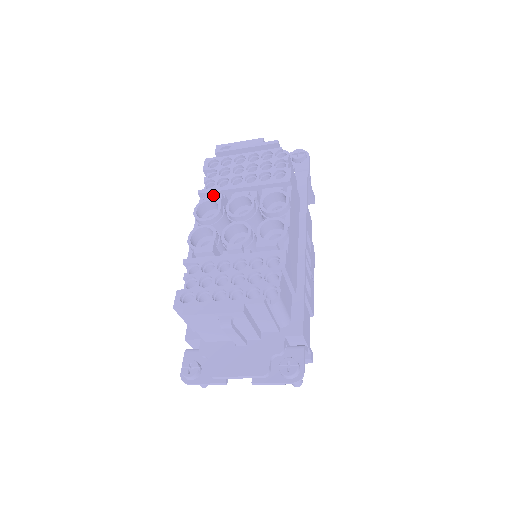
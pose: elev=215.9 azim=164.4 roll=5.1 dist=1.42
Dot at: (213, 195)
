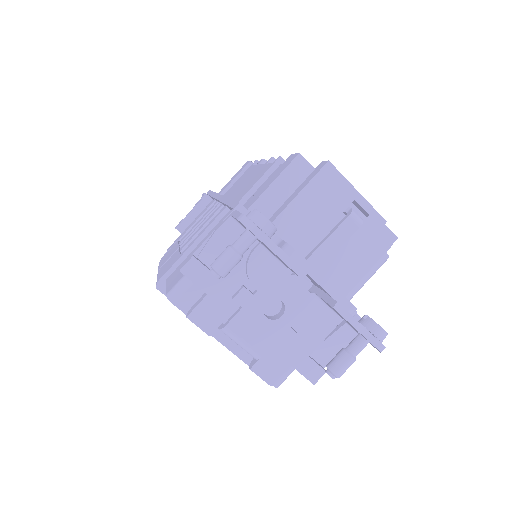
Dot at: occluded
